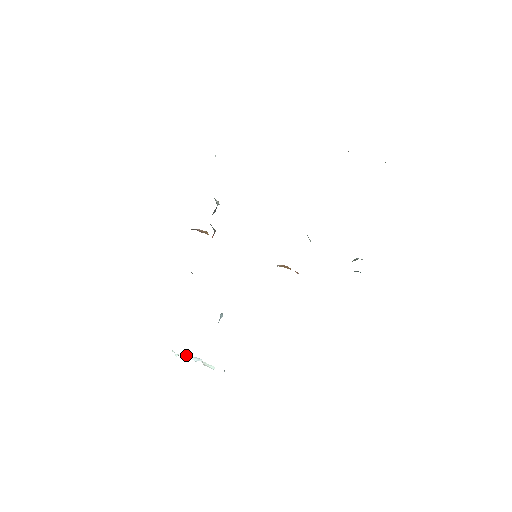
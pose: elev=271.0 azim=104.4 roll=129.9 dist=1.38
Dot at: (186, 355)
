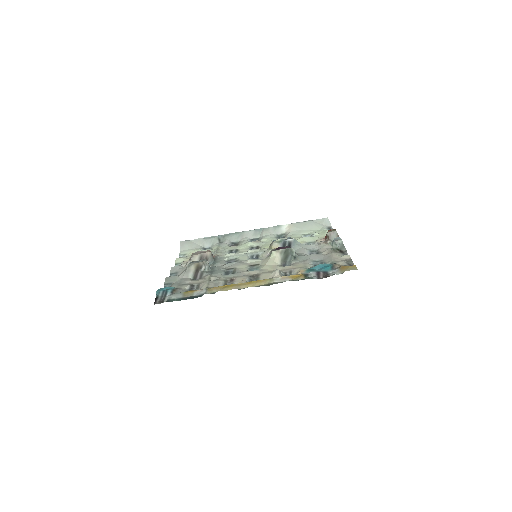
Dot at: occluded
